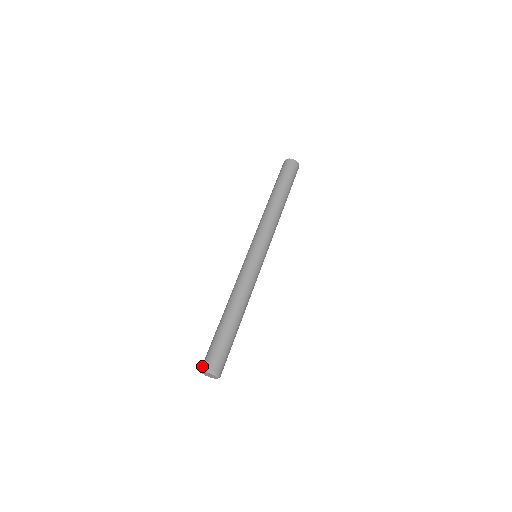
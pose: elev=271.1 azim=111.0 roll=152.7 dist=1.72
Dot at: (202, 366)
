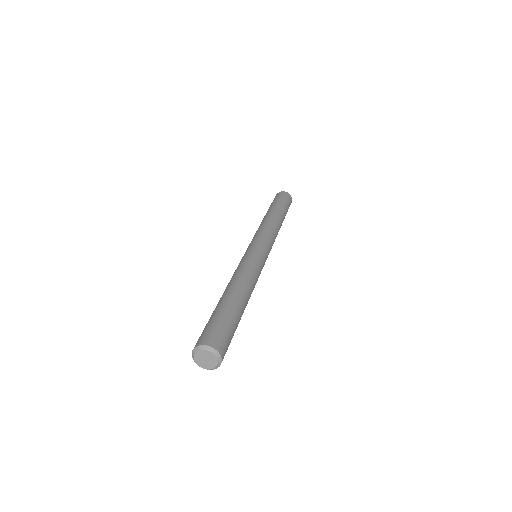
Dot at: (207, 342)
